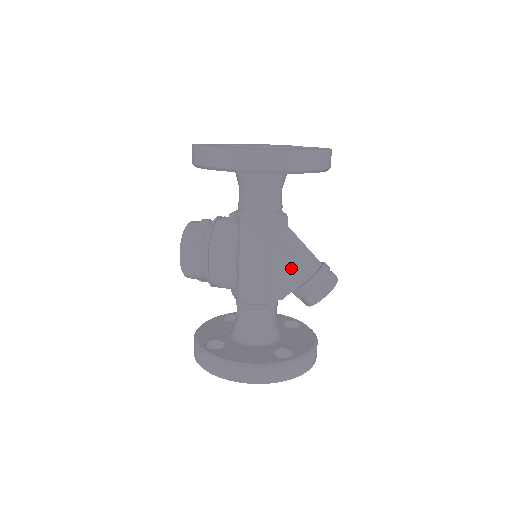
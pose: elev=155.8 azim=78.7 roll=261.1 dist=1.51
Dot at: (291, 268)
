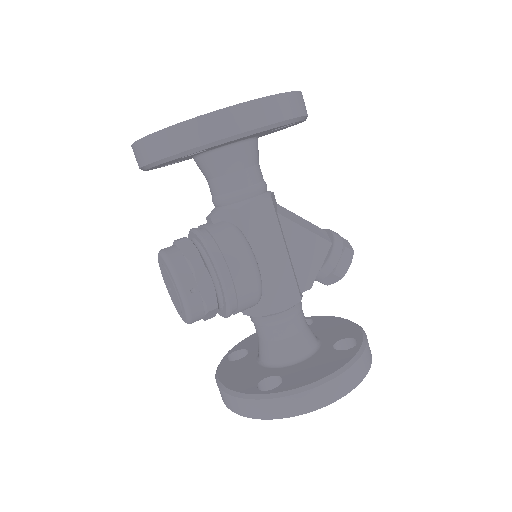
Dot at: (308, 246)
